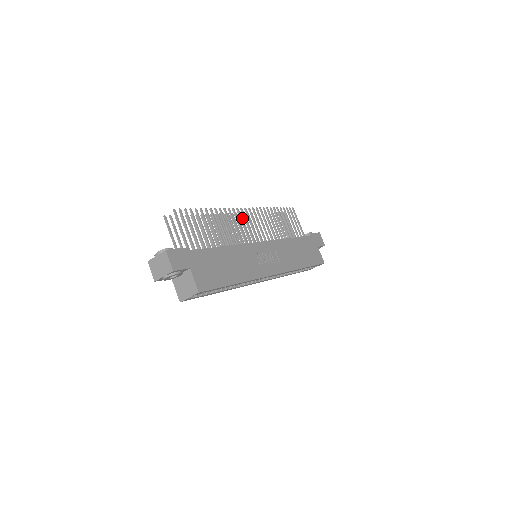
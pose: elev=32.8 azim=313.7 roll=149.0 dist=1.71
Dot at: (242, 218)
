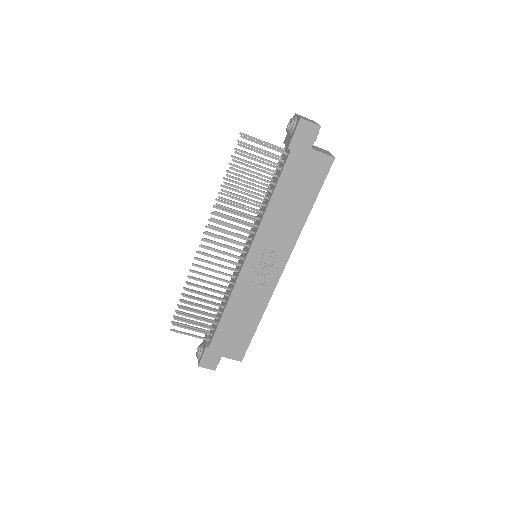
Dot at: (212, 229)
